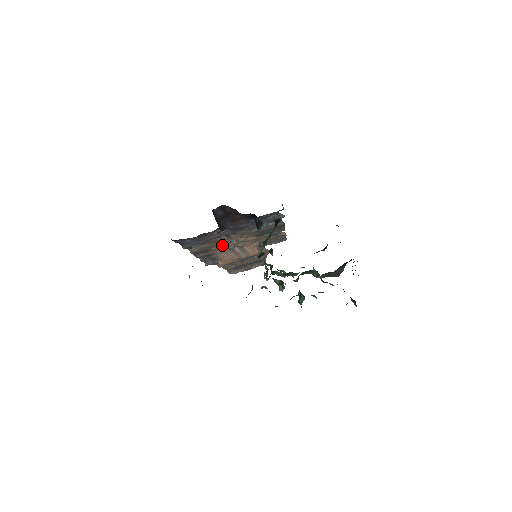
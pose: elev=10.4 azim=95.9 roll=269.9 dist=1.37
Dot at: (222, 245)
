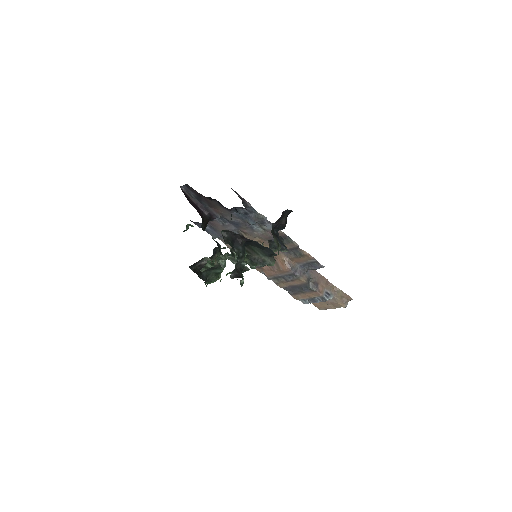
Dot at: occluded
